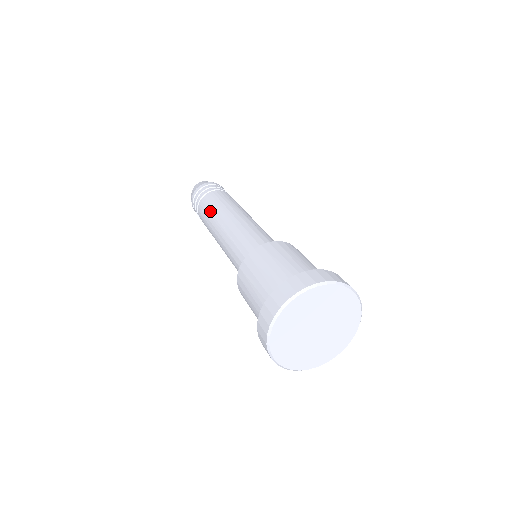
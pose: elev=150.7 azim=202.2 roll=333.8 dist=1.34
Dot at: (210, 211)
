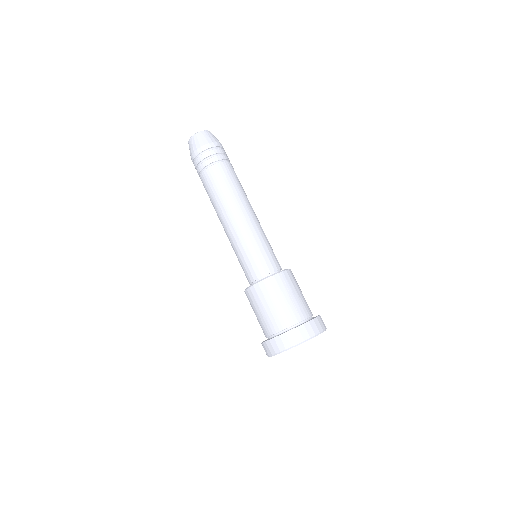
Dot at: (211, 202)
